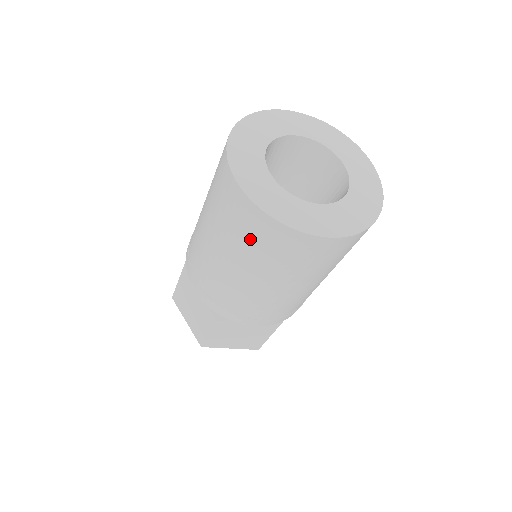
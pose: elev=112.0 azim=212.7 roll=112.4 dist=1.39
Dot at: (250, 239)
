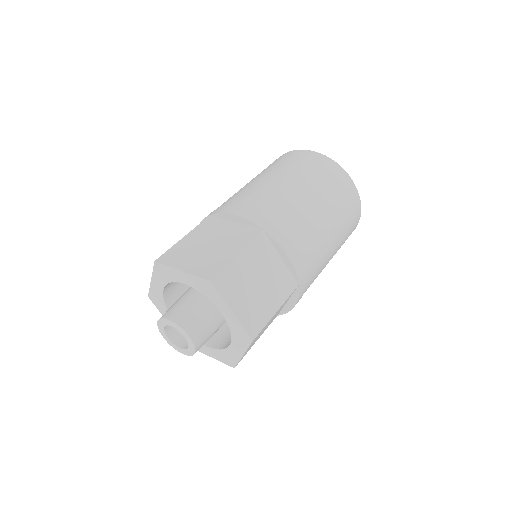
Dot at: (313, 169)
